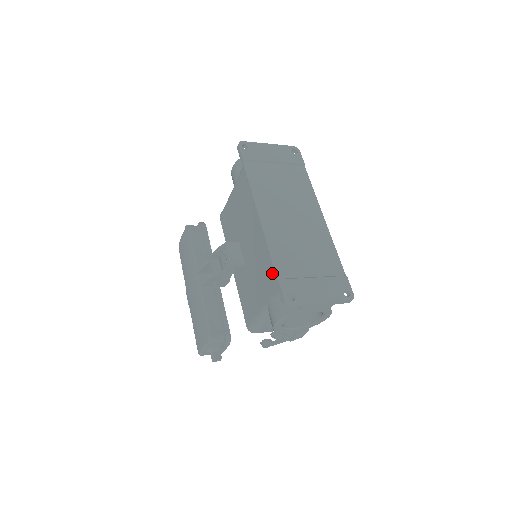
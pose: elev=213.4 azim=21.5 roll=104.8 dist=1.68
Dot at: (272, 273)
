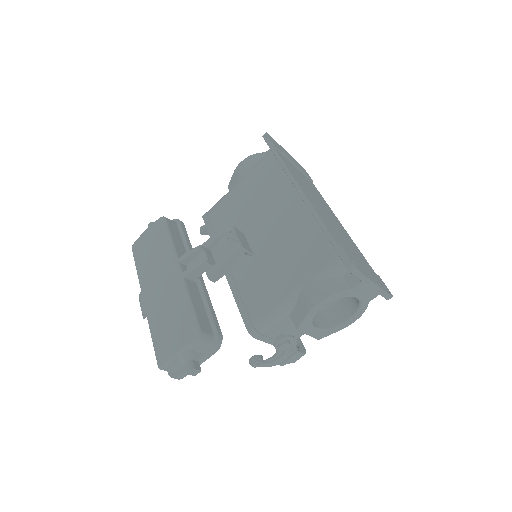
Dot at: (316, 248)
